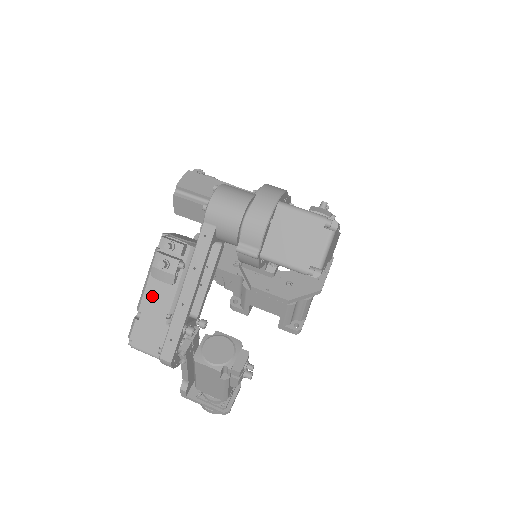
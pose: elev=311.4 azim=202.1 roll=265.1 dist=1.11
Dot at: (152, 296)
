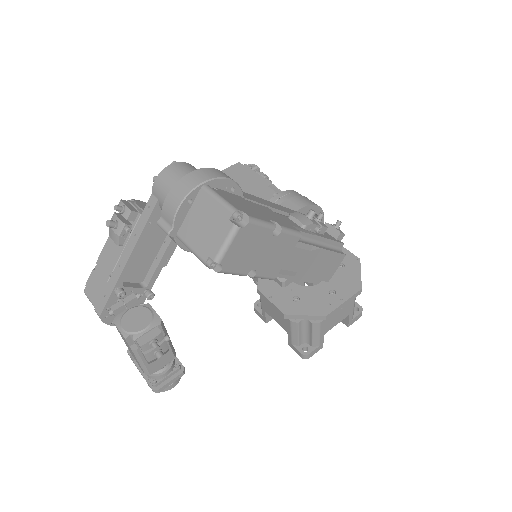
Dot at: (107, 252)
